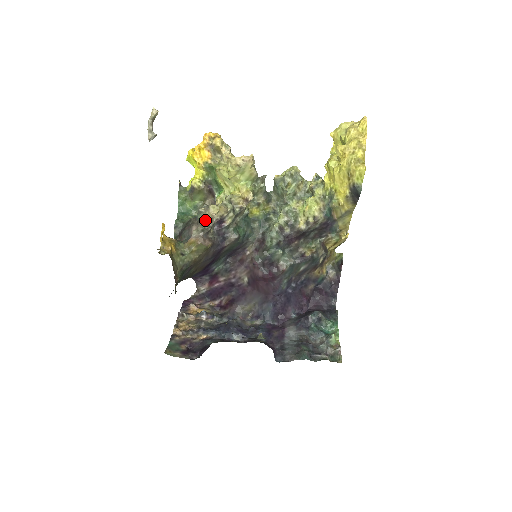
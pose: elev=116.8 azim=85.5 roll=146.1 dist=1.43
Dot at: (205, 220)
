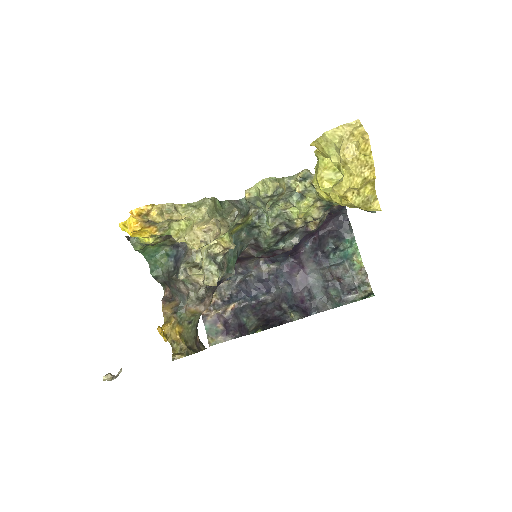
Dot at: (192, 284)
